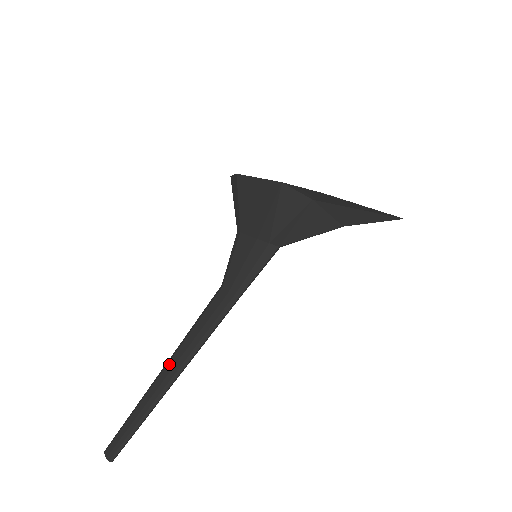
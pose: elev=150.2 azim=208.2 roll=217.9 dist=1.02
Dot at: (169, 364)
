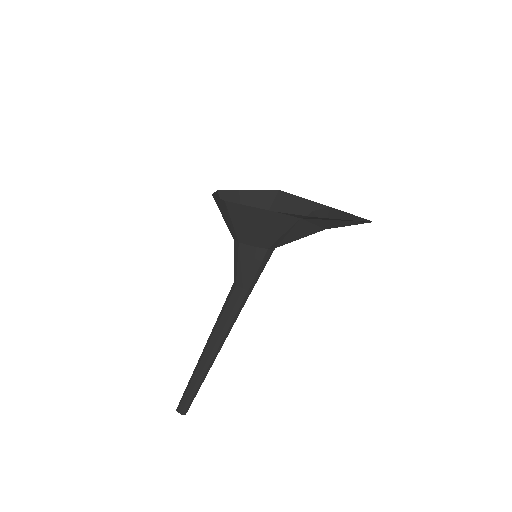
Dot at: (209, 345)
